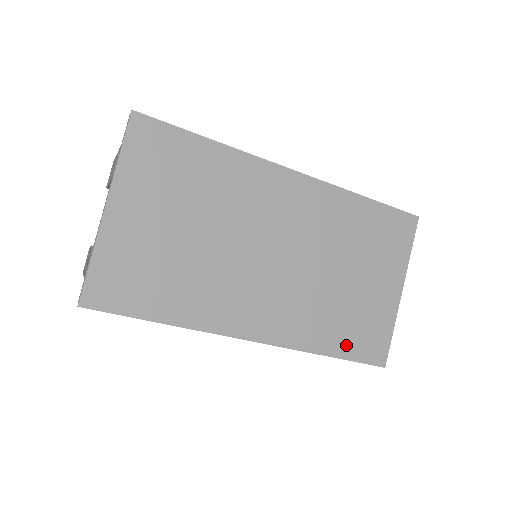
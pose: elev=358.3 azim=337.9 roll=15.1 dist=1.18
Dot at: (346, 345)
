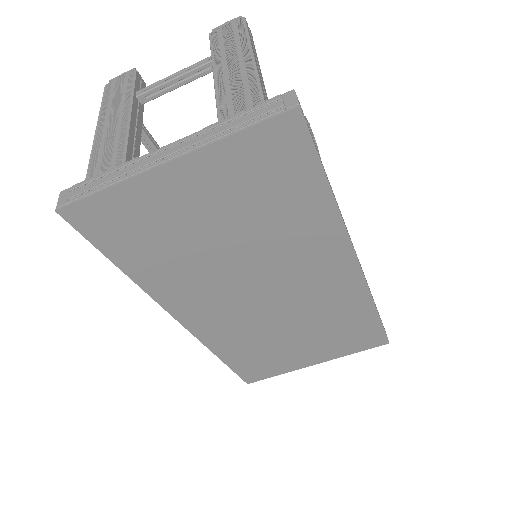
Dot at: (240, 362)
